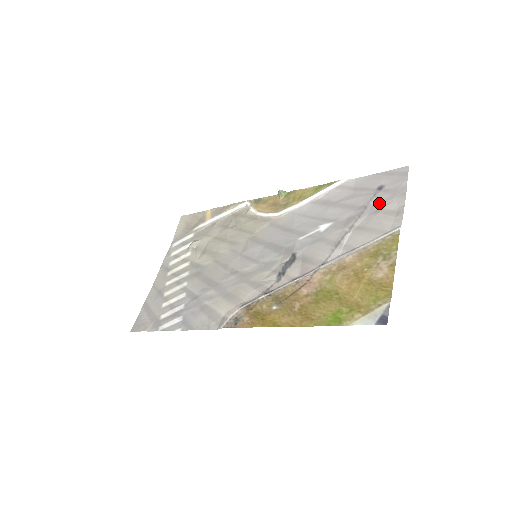
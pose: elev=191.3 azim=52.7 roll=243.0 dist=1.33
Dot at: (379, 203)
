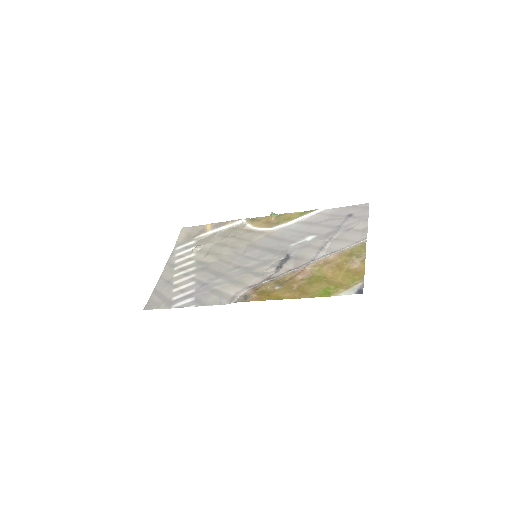
Dot at: (350, 224)
